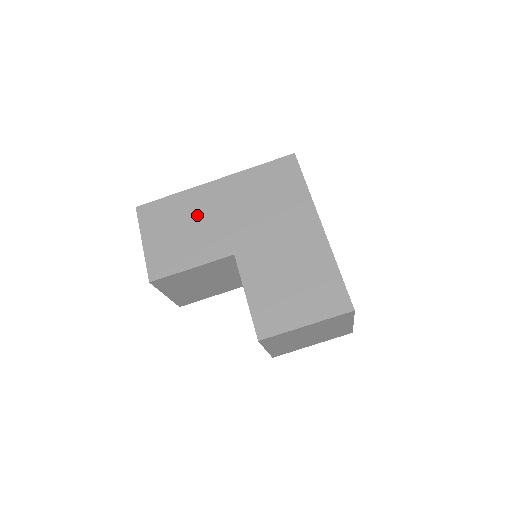
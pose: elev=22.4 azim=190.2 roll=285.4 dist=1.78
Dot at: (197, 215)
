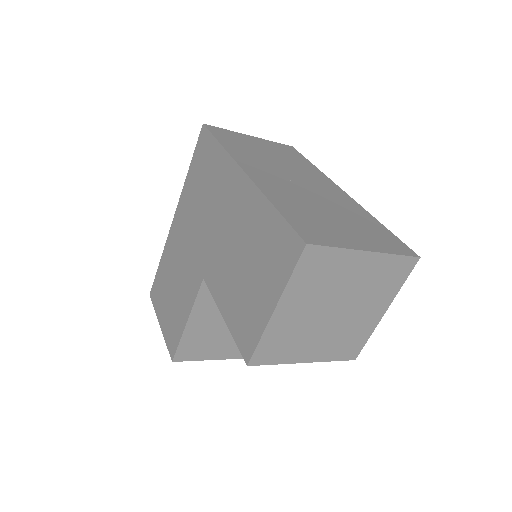
Dot at: (175, 264)
